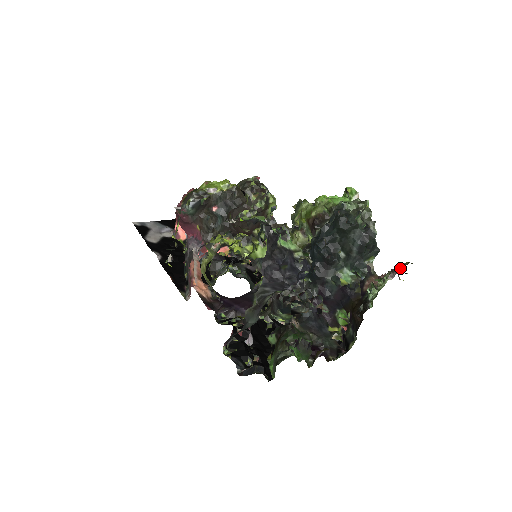
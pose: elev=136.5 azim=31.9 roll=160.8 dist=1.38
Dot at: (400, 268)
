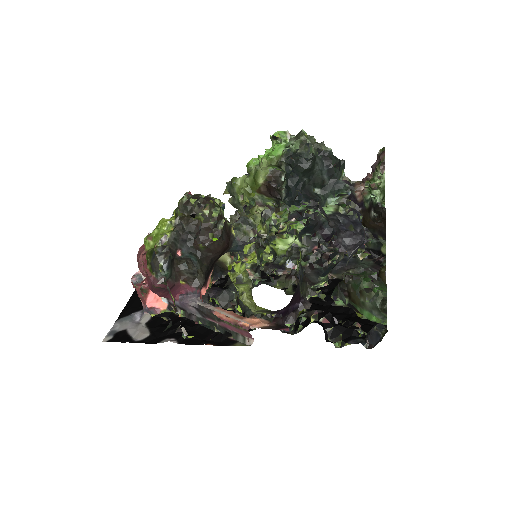
Dot at: (383, 157)
